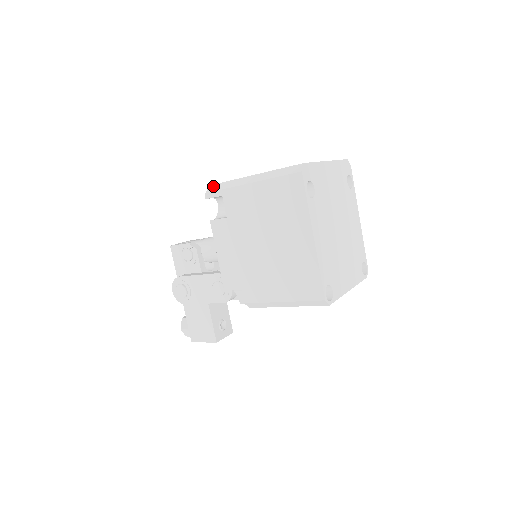
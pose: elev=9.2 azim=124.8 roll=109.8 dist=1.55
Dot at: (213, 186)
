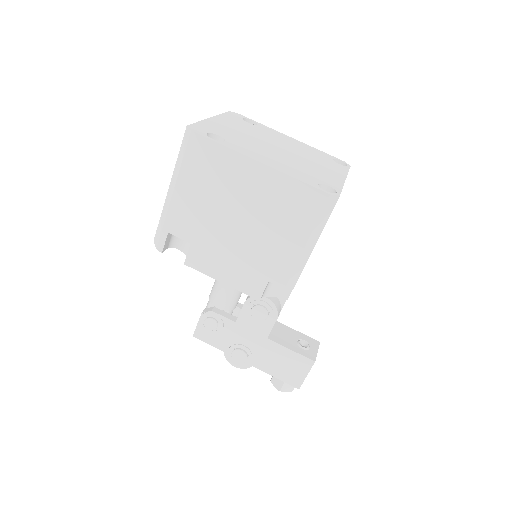
Dot at: (155, 237)
